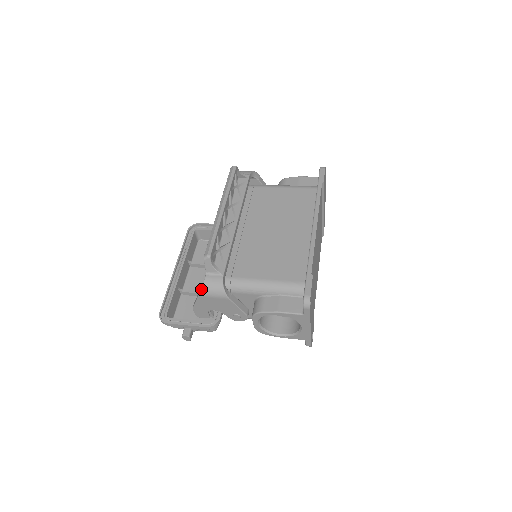
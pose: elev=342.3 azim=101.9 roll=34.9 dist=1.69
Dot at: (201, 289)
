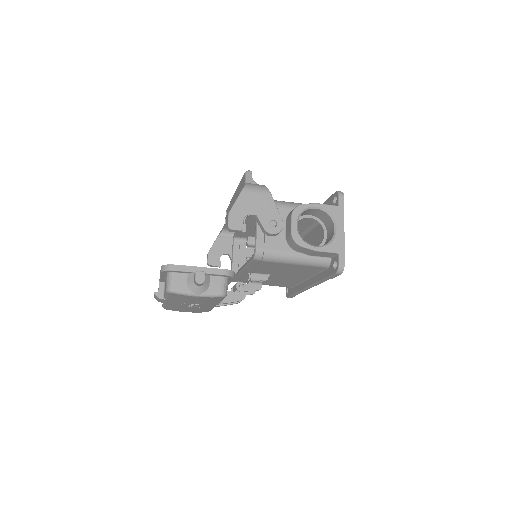
Dot at: (245, 184)
